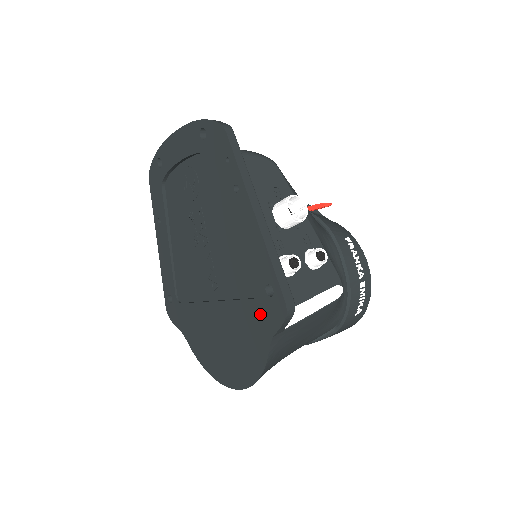
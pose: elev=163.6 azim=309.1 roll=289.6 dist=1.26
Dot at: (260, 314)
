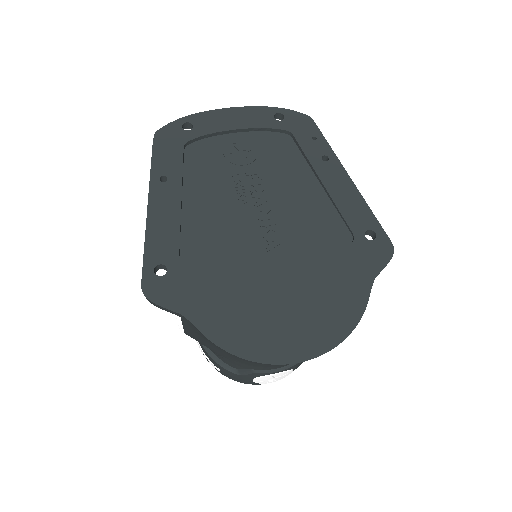
Dot at: (357, 258)
